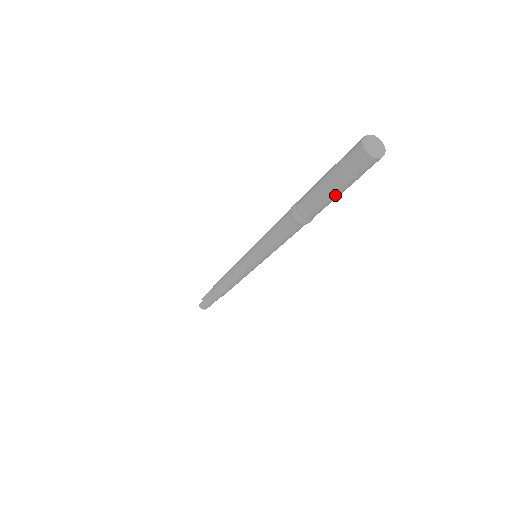
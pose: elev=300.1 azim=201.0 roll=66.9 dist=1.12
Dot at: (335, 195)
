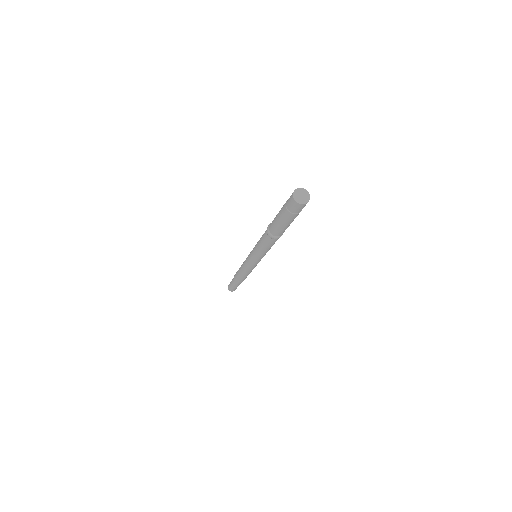
Dot at: (282, 220)
